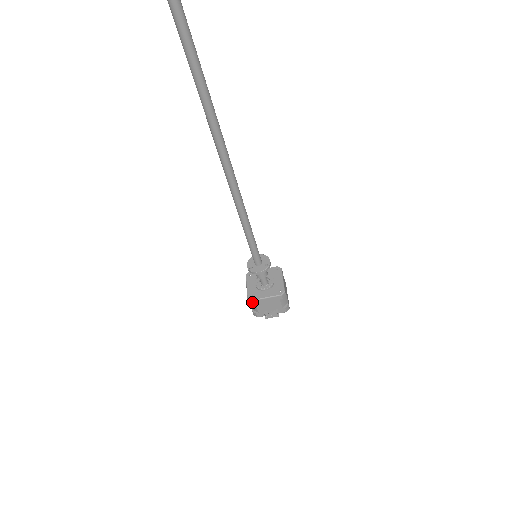
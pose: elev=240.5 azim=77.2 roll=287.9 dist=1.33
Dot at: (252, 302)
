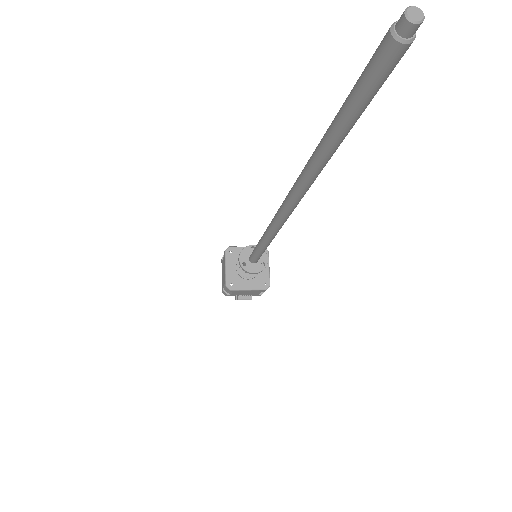
Dot at: (230, 291)
